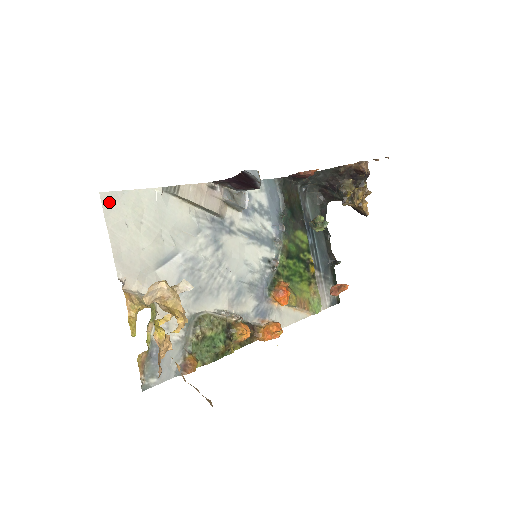
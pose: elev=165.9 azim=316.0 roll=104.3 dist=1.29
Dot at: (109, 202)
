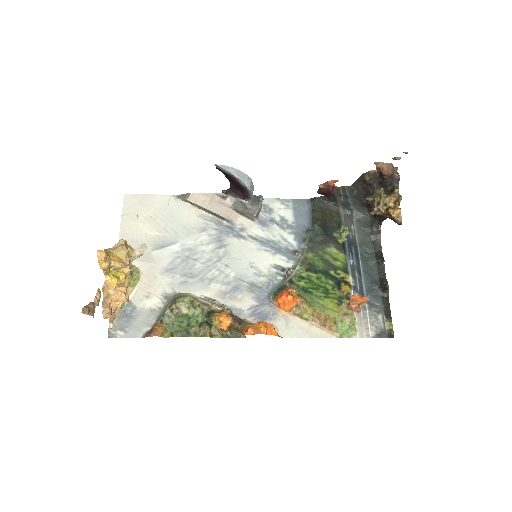
Dot at: (129, 200)
